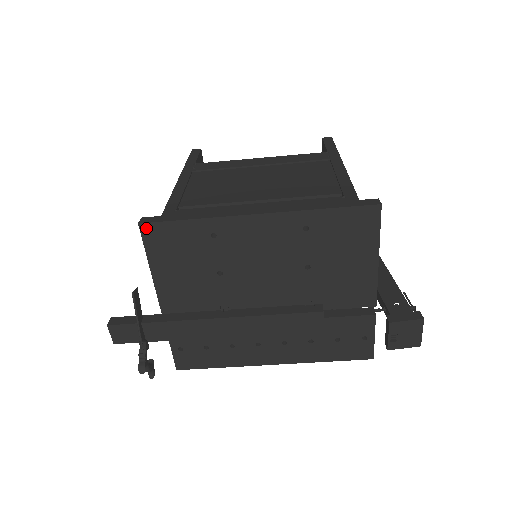
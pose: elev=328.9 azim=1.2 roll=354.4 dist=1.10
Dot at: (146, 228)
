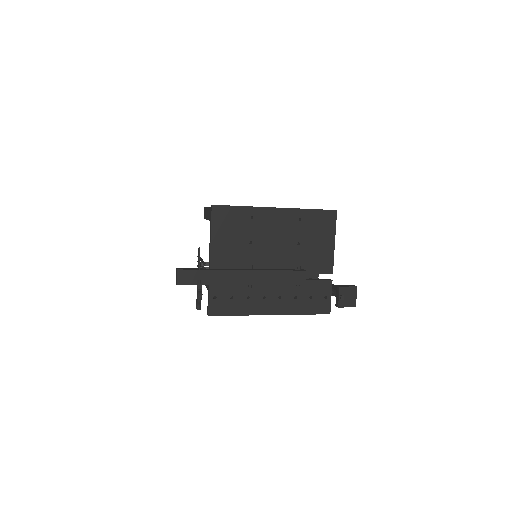
Dot at: (215, 208)
